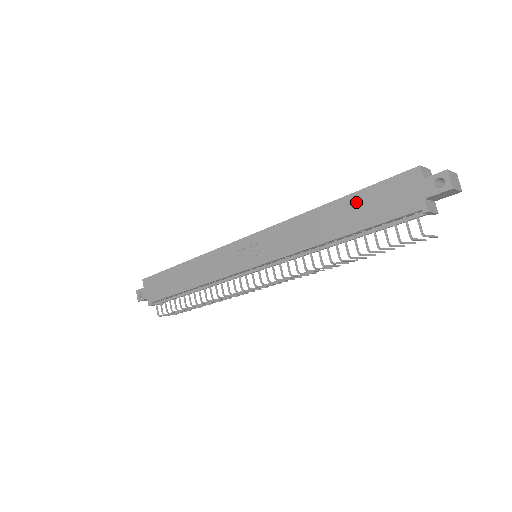
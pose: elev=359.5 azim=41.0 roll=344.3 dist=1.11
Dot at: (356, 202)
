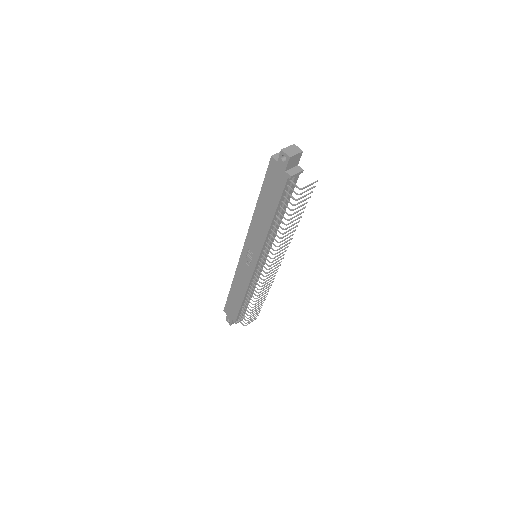
Dot at: (265, 194)
